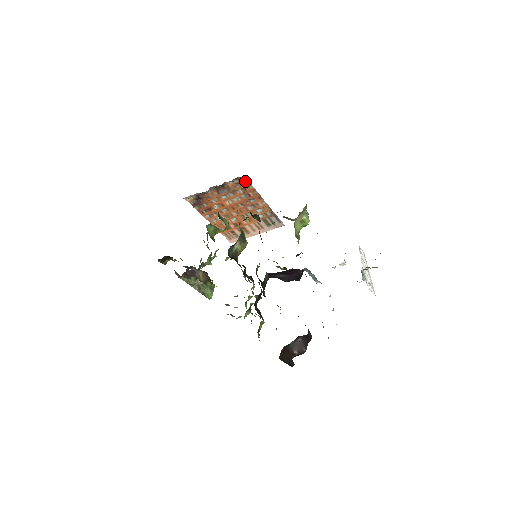
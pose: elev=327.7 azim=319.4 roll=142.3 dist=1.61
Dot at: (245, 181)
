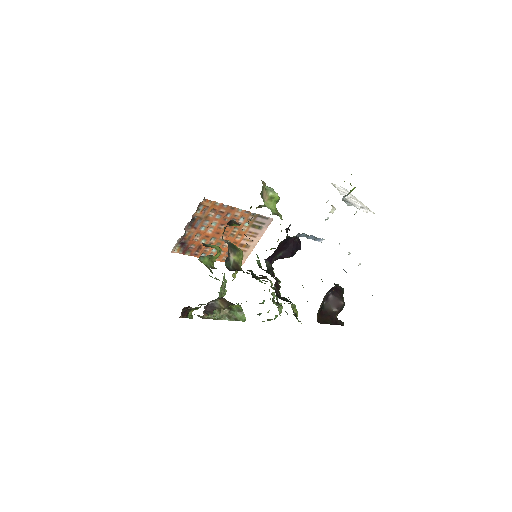
Dot at: (208, 202)
